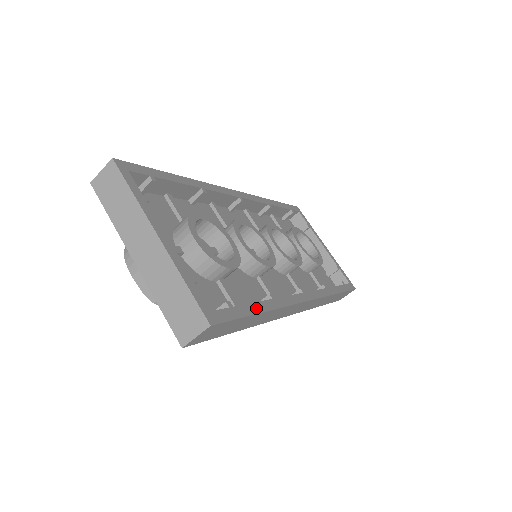
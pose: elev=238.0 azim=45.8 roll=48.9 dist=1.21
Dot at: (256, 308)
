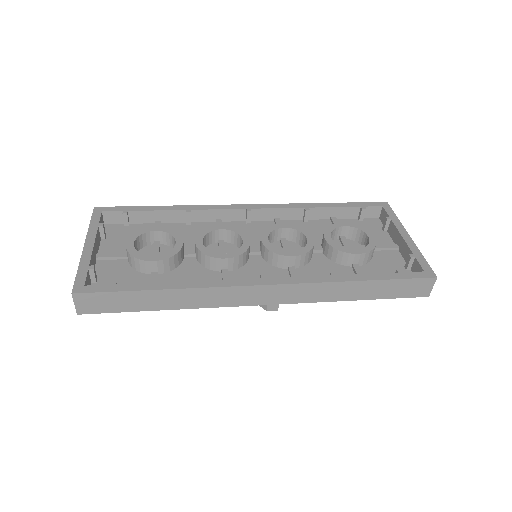
Dot at: (149, 286)
